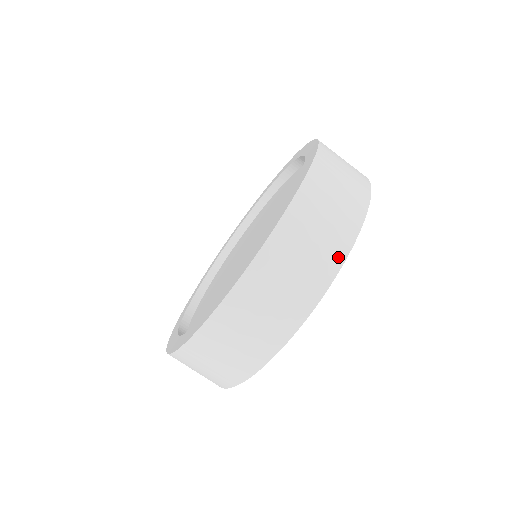
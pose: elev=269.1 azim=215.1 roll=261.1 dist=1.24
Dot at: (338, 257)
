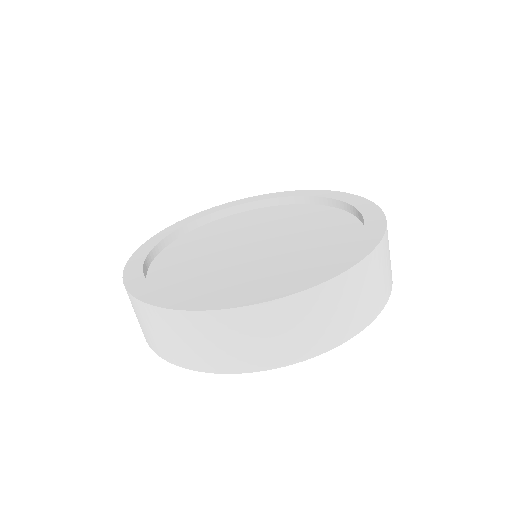
Dot at: (321, 347)
